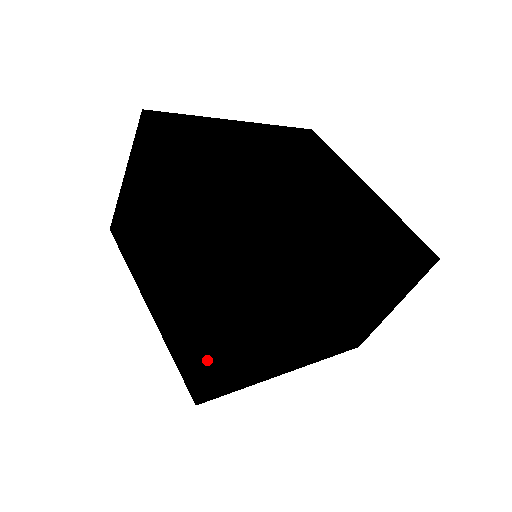
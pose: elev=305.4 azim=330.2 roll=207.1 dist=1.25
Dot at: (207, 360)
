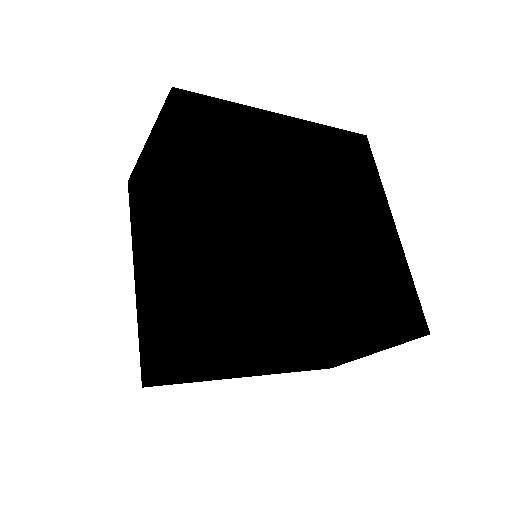
Dot at: (156, 360)
